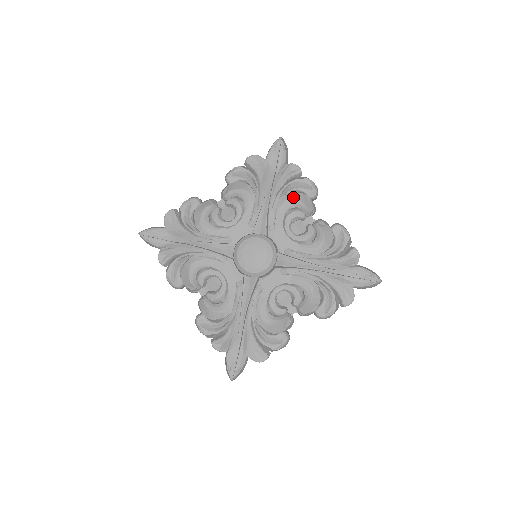
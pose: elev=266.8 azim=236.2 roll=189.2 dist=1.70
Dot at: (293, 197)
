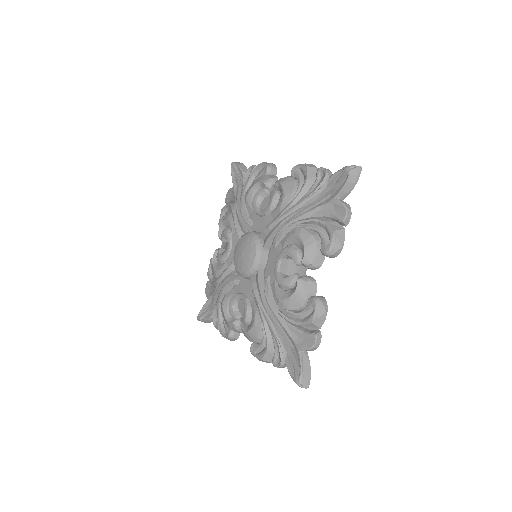
Dot at: (251, 187)
